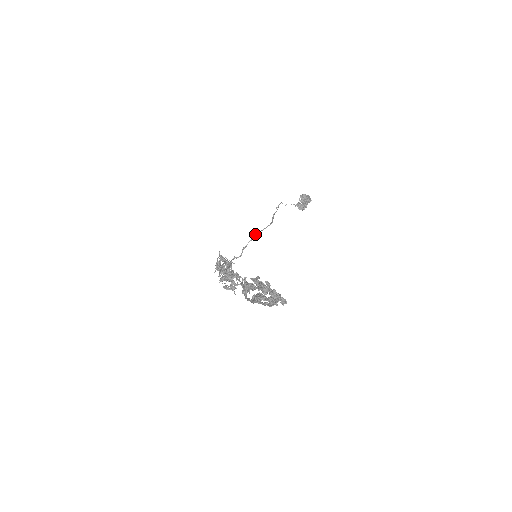
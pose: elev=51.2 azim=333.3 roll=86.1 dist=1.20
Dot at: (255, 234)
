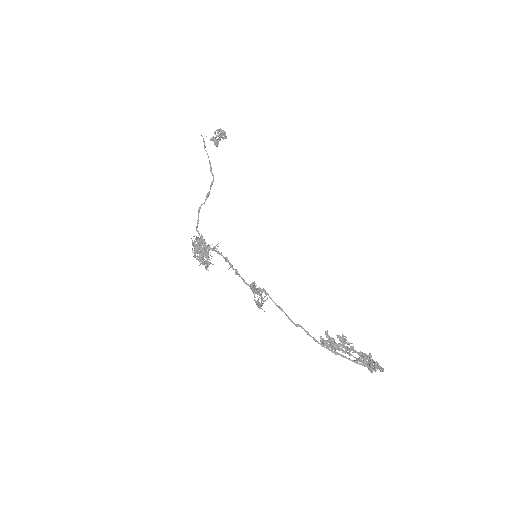
Dot at: (208, 196)
